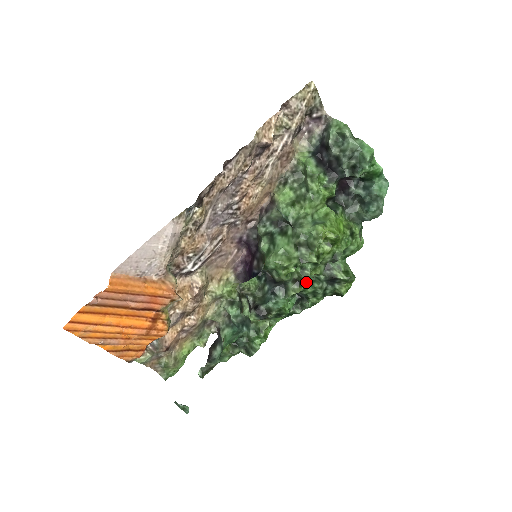
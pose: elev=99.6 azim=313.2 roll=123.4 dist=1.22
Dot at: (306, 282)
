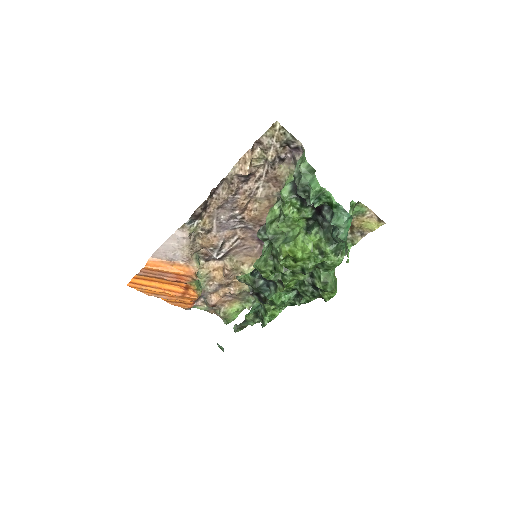
Dot at: (296, 283)
